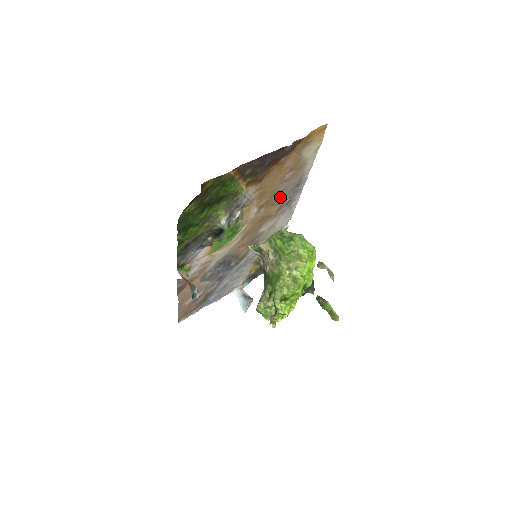
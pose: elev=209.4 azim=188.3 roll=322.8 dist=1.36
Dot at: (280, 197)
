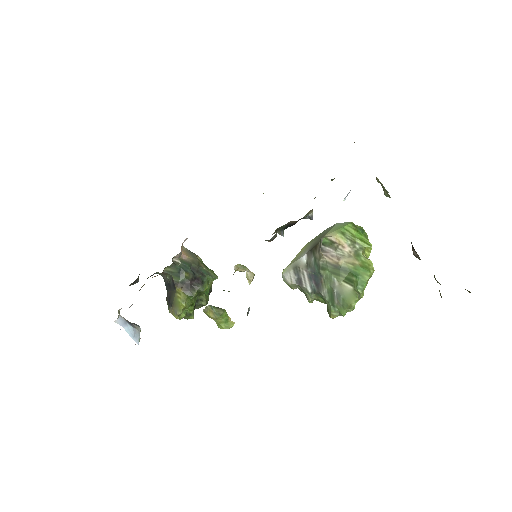
Dot at: occluded
